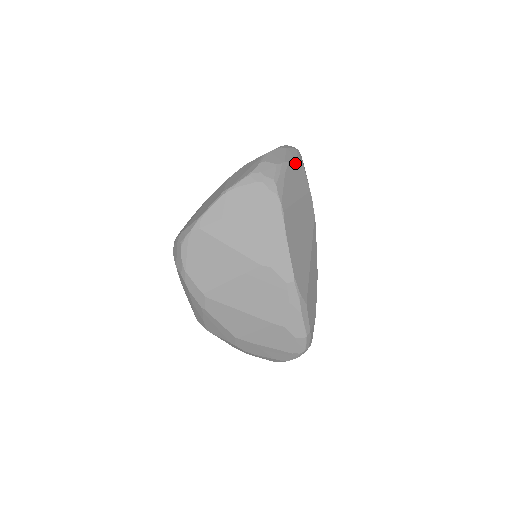
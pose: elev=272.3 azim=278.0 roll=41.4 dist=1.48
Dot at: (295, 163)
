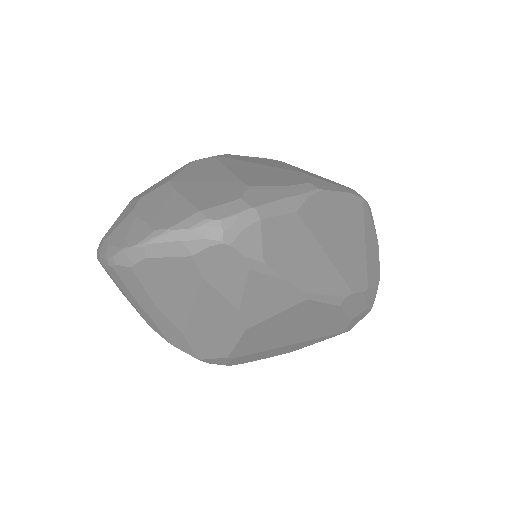
Dot at: (378, 265)
